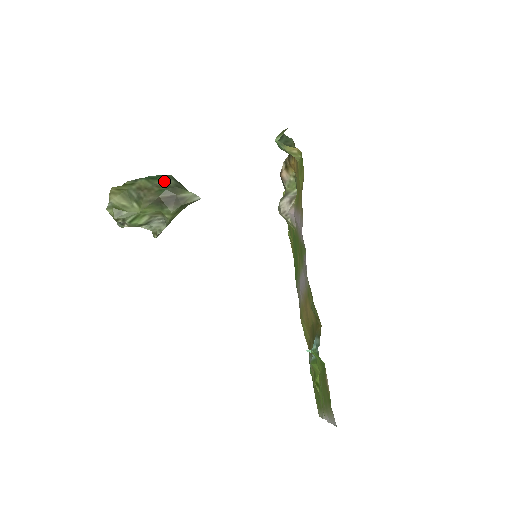
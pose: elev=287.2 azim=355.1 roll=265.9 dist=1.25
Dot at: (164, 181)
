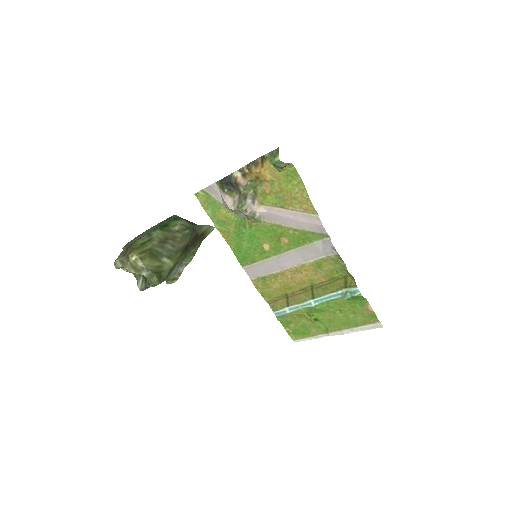
Dot at: (179, 224)
